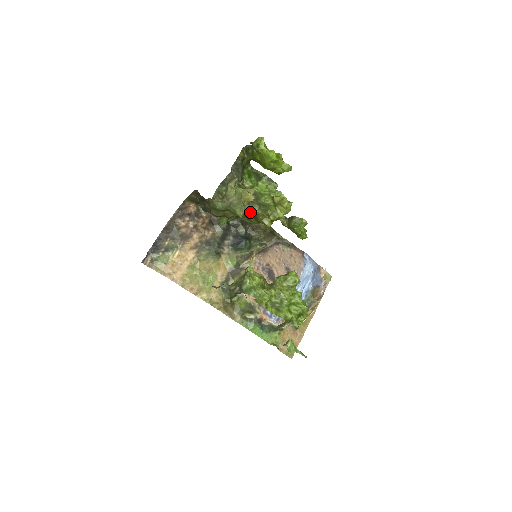
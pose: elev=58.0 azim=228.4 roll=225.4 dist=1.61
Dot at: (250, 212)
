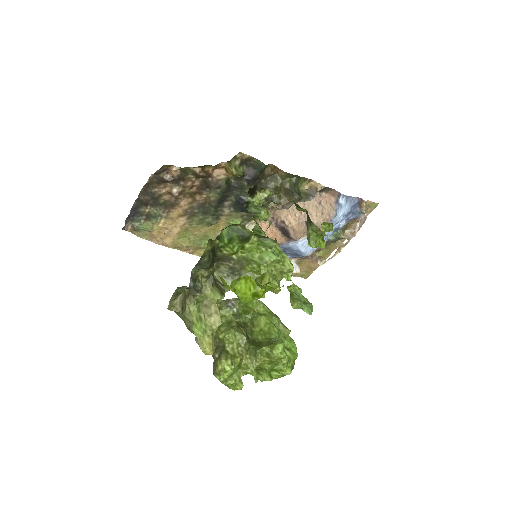
Dot at: occluded
